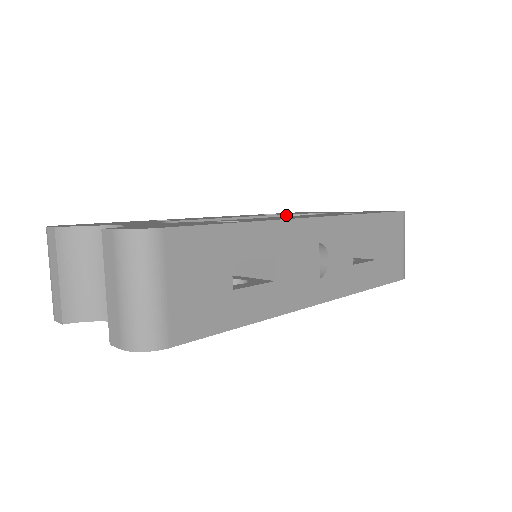
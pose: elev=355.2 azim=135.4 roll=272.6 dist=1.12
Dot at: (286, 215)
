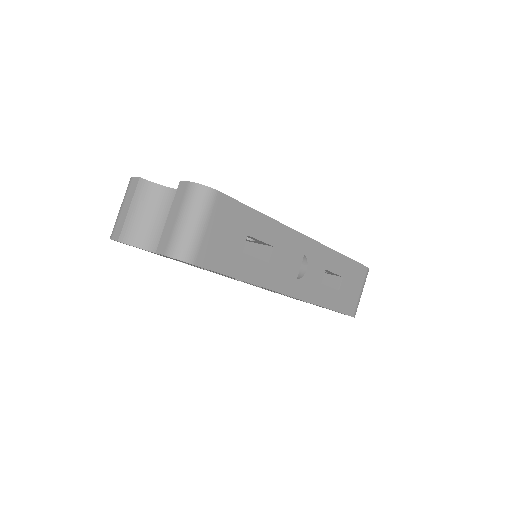
Dot at: occluded
